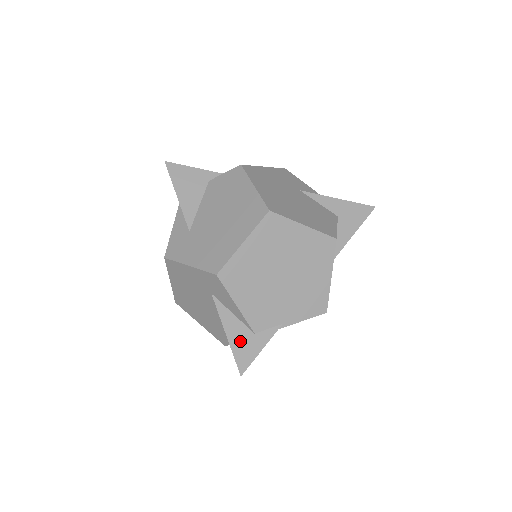
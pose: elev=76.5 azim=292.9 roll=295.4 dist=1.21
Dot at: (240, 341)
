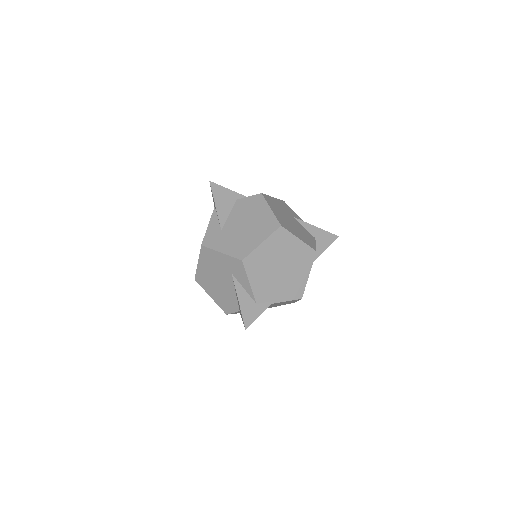
Dot at: (247, 307)
